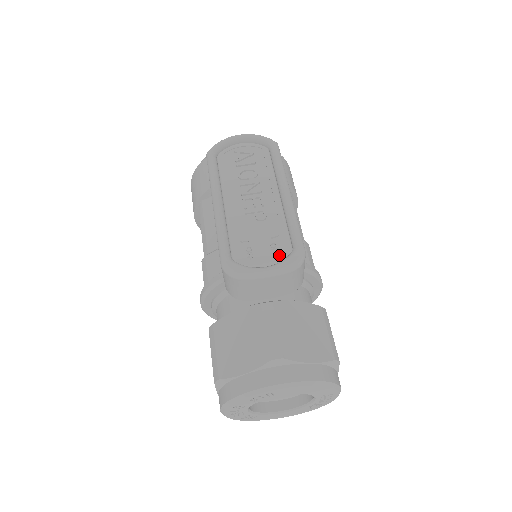
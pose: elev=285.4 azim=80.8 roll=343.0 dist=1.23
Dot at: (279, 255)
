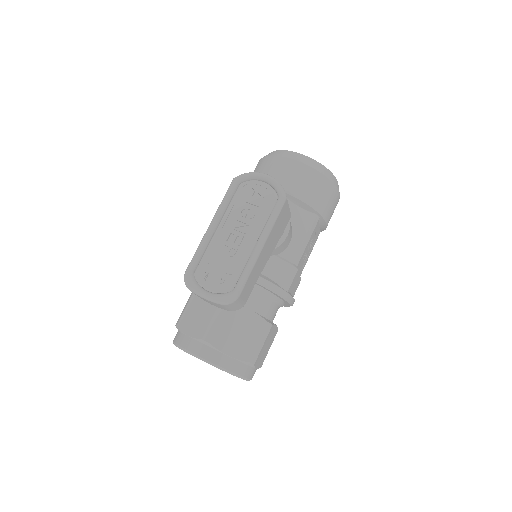
Dot at: (222, 288)
